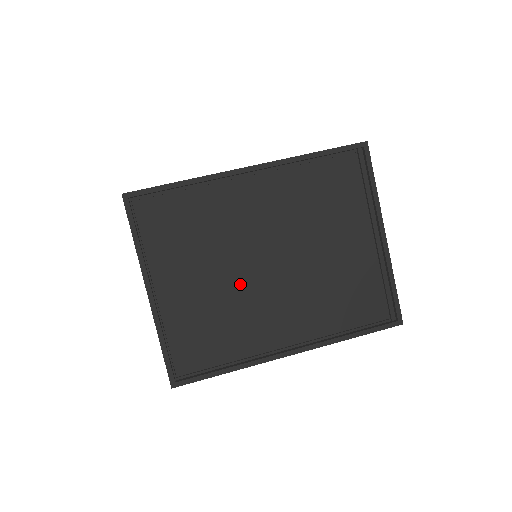
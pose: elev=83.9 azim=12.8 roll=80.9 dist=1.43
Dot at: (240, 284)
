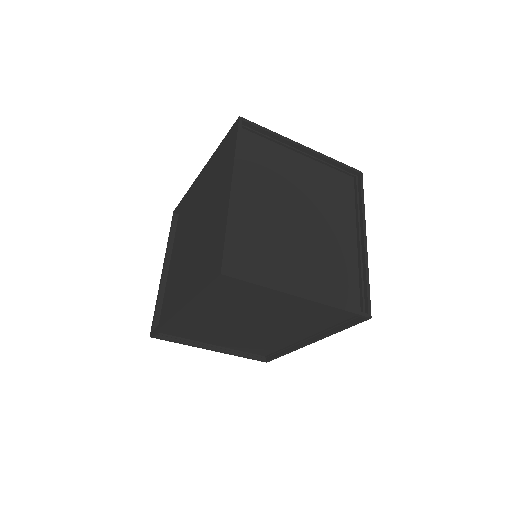
Dot at: (247, 332)
